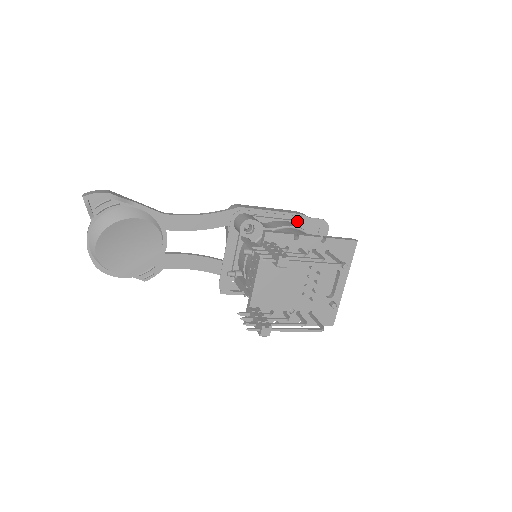
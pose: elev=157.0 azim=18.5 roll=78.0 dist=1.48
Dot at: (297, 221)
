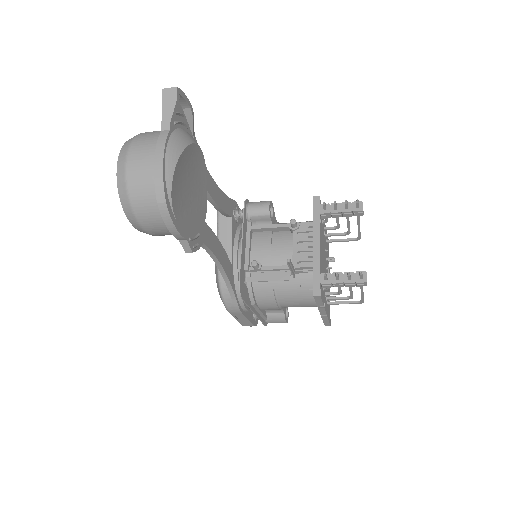
Dot at: occluded
